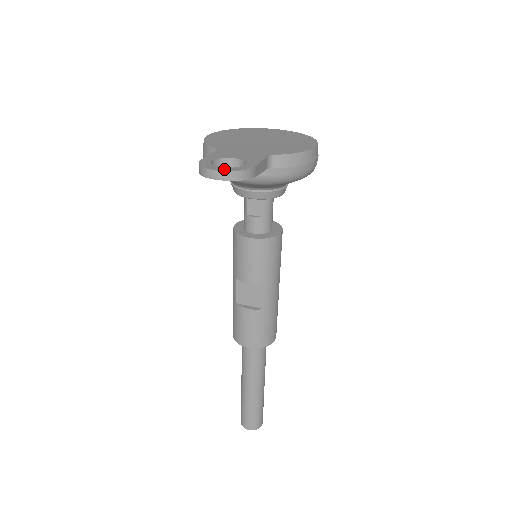
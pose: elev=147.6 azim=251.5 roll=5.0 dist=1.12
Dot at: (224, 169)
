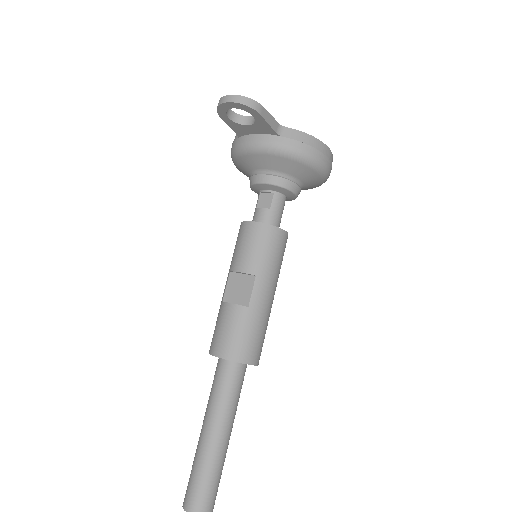
Dot at: (236, 97)
